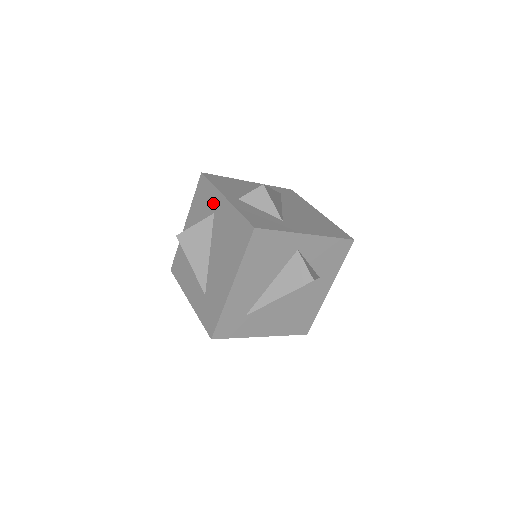
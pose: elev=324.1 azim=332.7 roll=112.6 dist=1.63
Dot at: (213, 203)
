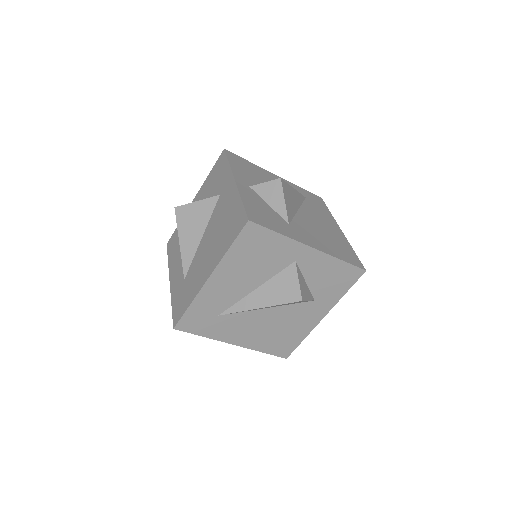
Dot at: (223, 184)
